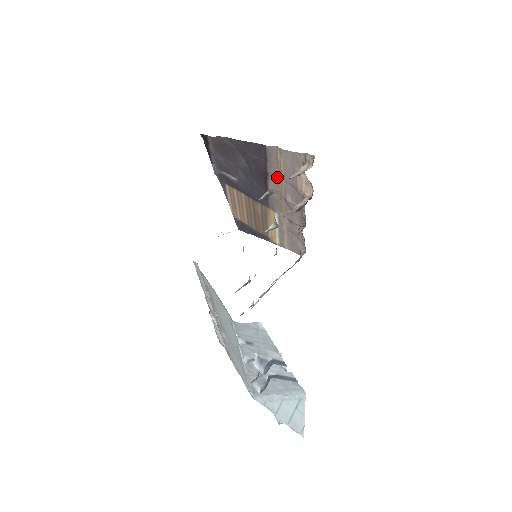
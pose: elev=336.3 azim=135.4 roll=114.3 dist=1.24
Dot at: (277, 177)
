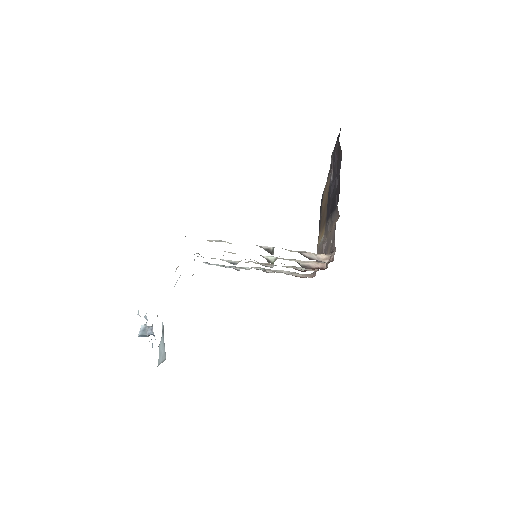
Dot at: (332, 226)
